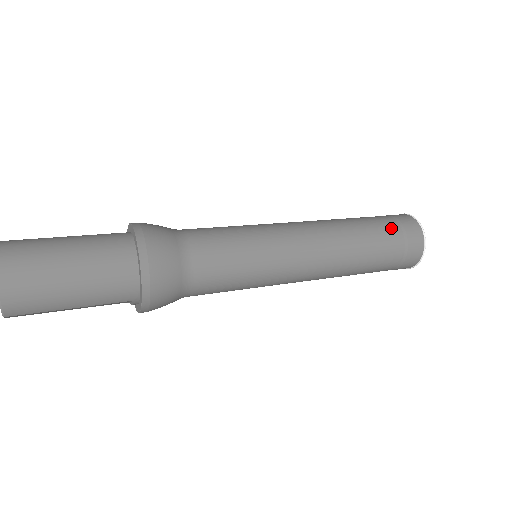
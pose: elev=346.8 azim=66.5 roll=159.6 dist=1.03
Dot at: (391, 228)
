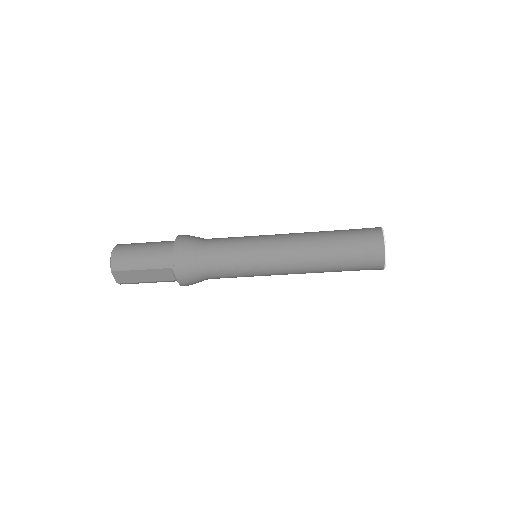
Dot at: (353, 230)
